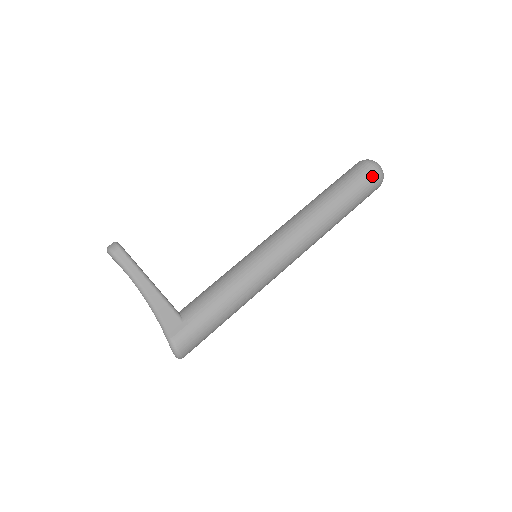
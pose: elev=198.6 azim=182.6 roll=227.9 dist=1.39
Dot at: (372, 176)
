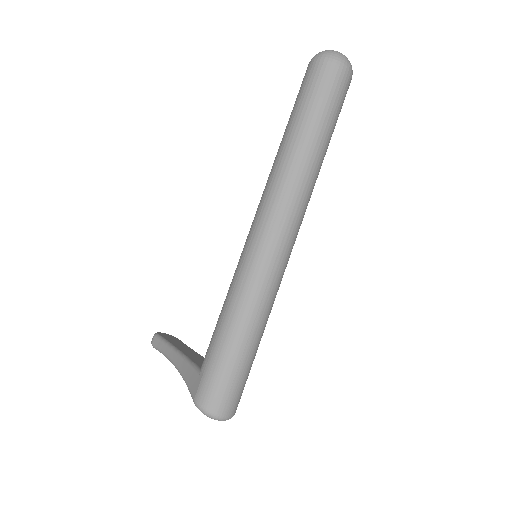
Dot at: (318, 68)
